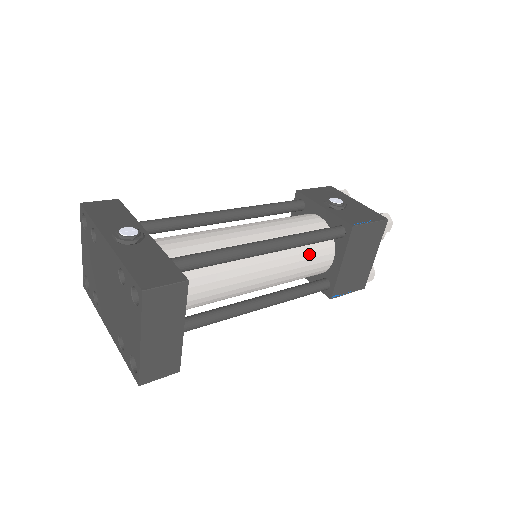
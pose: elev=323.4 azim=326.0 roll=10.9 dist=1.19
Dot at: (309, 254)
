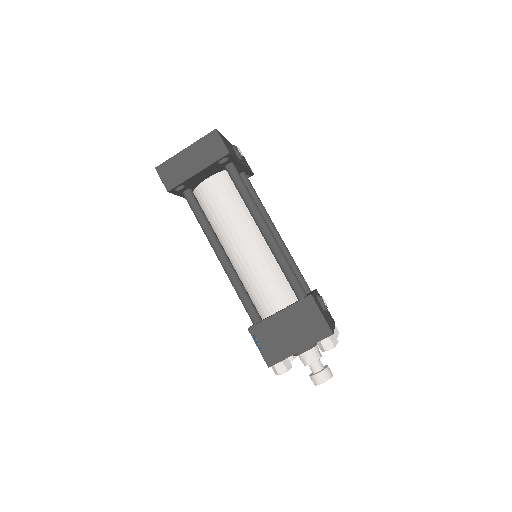
Dot at: (275, 280)
